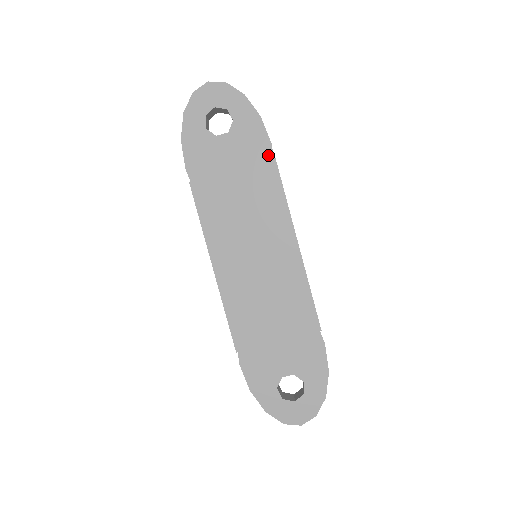
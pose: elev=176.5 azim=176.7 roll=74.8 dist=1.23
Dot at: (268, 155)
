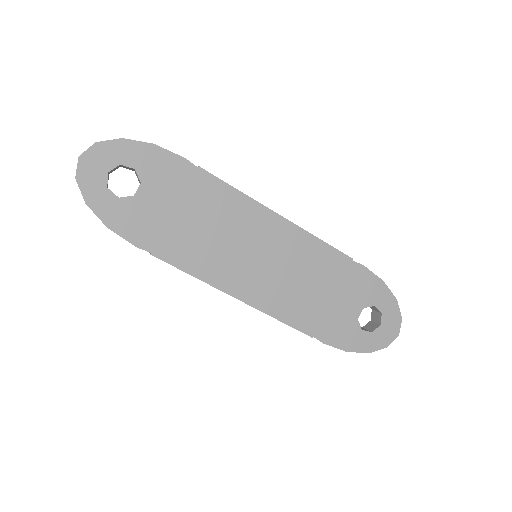
Dot at: (191, 170)
